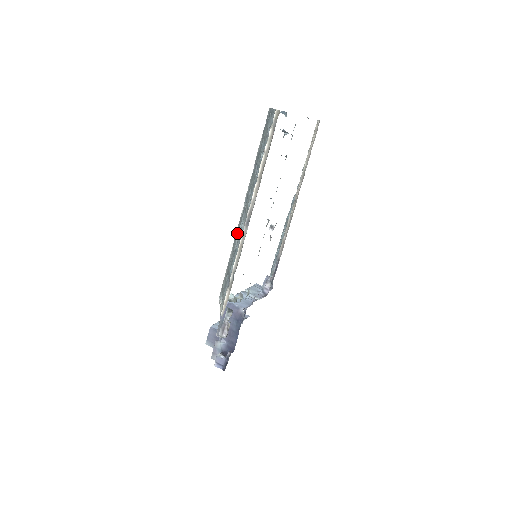
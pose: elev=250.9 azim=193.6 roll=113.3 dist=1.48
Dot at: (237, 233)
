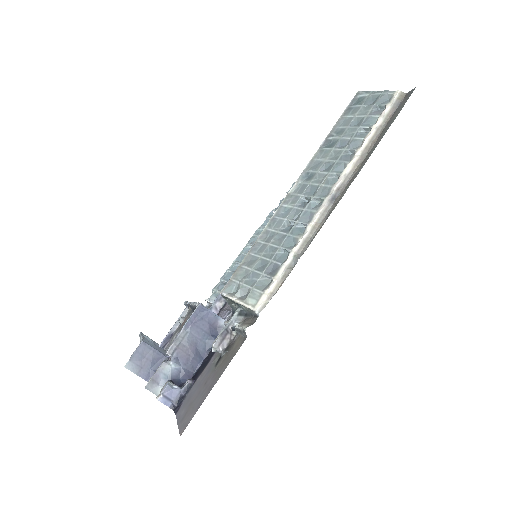
Dot at: (280, 212)
